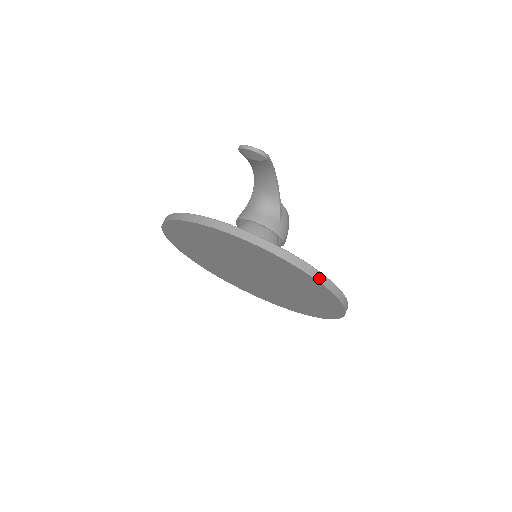
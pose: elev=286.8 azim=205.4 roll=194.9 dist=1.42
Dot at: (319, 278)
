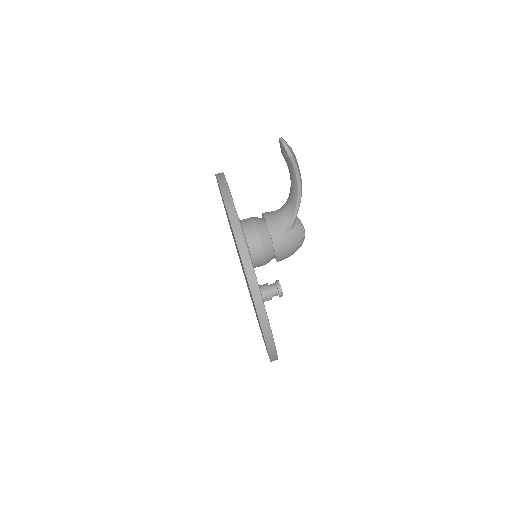
Dot at: (246, 264)
